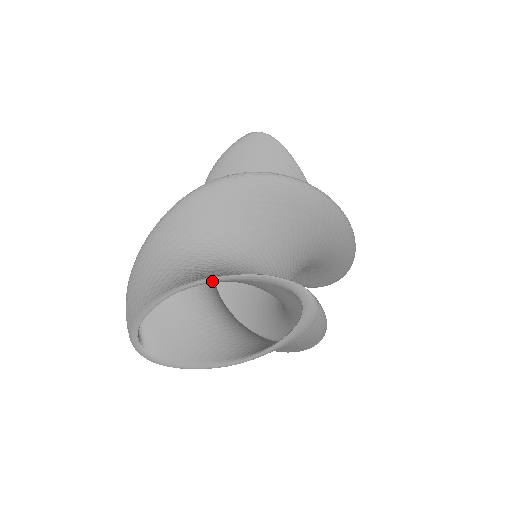
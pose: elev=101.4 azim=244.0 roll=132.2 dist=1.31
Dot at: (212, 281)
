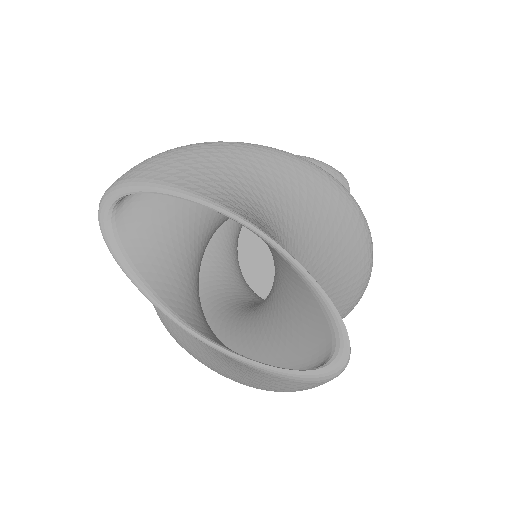
Dot at: (290, 260)
